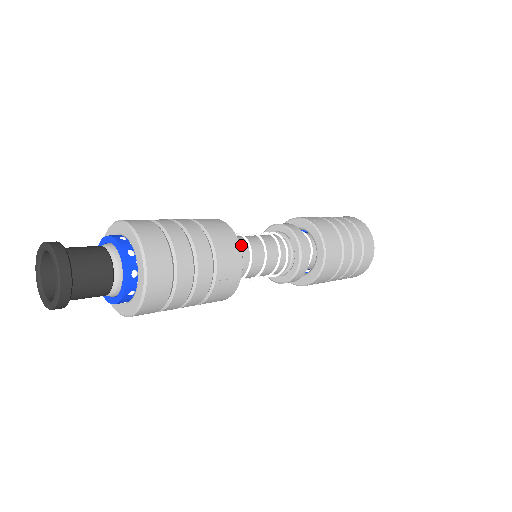
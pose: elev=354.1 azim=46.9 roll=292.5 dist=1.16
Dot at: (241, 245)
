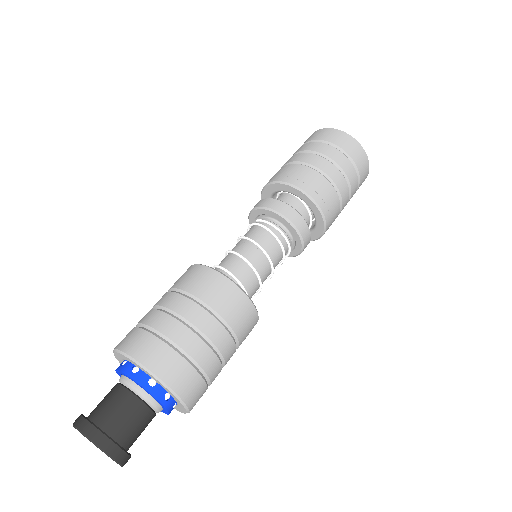
Dot at: (254, 292)
